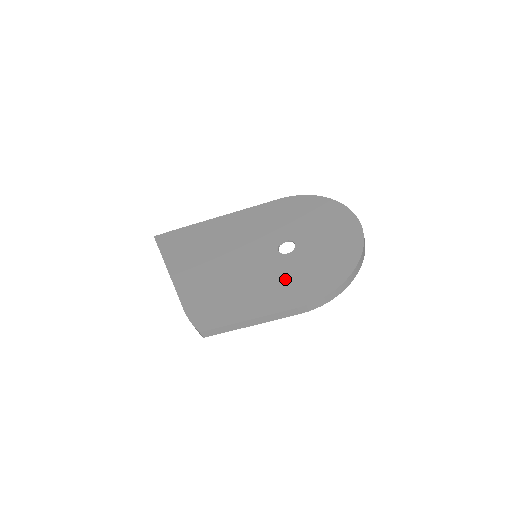
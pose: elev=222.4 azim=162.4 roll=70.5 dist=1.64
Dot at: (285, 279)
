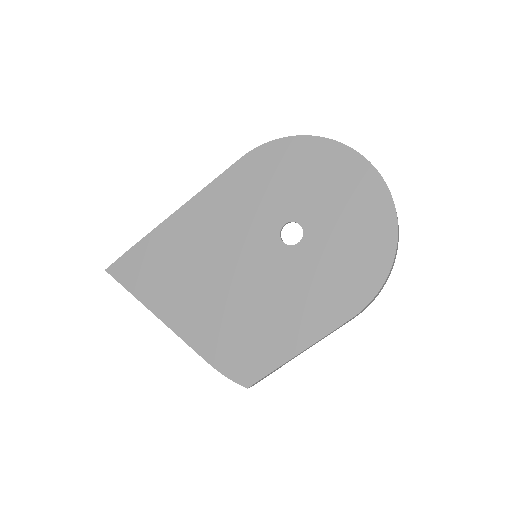
Dot at: (314, 283)
